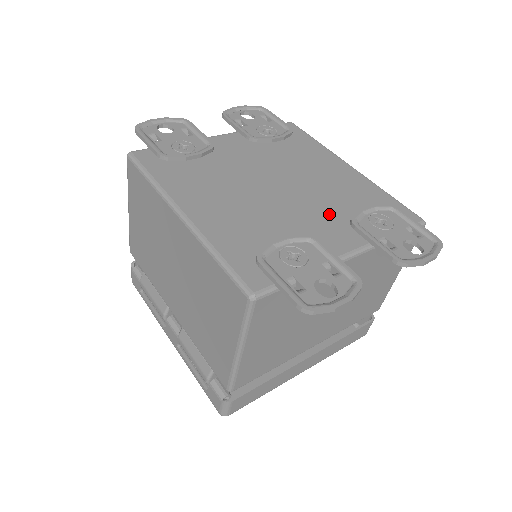
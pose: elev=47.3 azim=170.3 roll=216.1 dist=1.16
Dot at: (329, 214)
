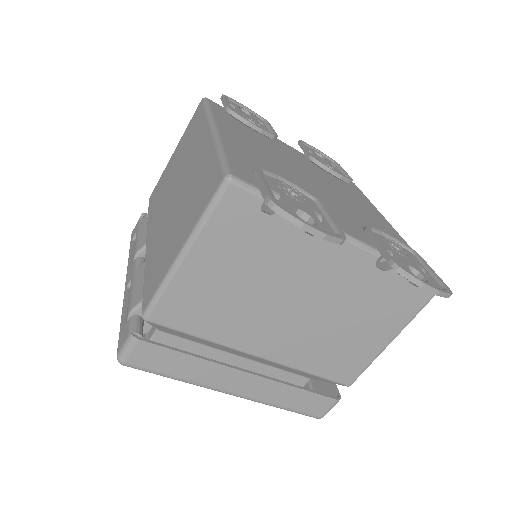
Dot at: (347, 215)
